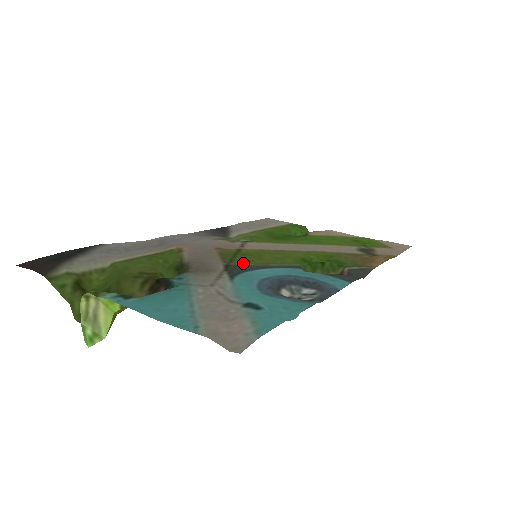
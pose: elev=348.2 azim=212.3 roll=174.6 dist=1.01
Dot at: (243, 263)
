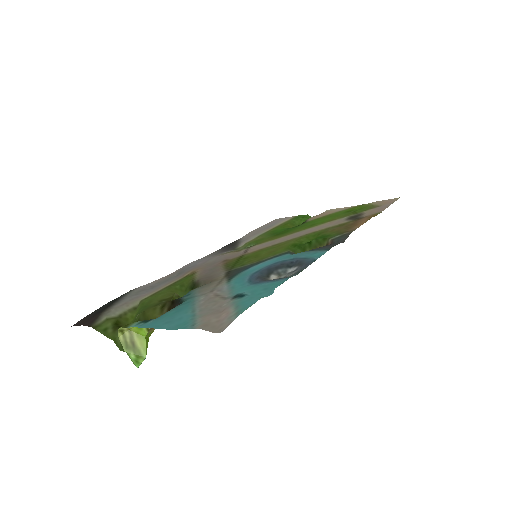
Dot at: (242, 266)
